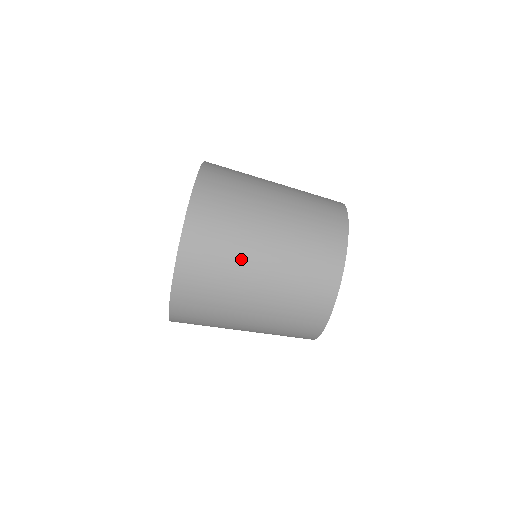
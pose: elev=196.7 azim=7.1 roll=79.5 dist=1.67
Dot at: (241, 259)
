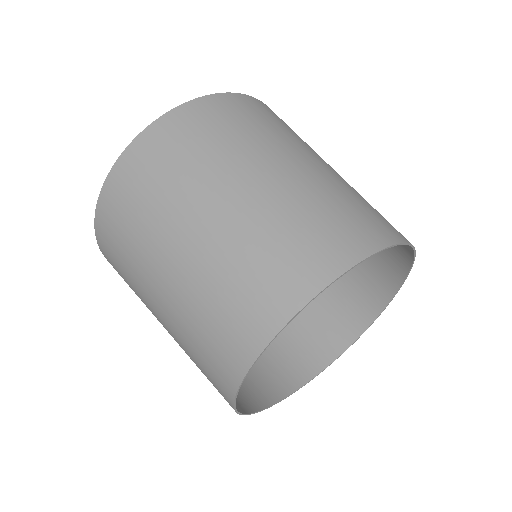
Dot at: (159, 228)
